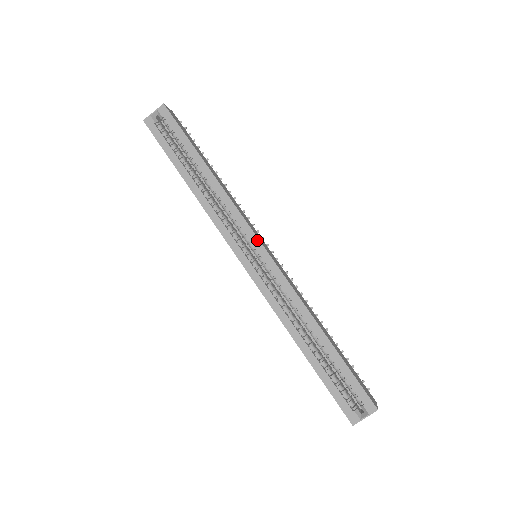
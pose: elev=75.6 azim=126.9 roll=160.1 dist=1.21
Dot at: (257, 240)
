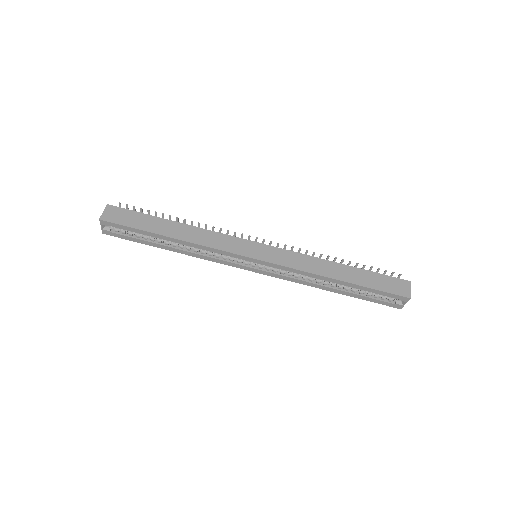
Dot at: (246, 258)
